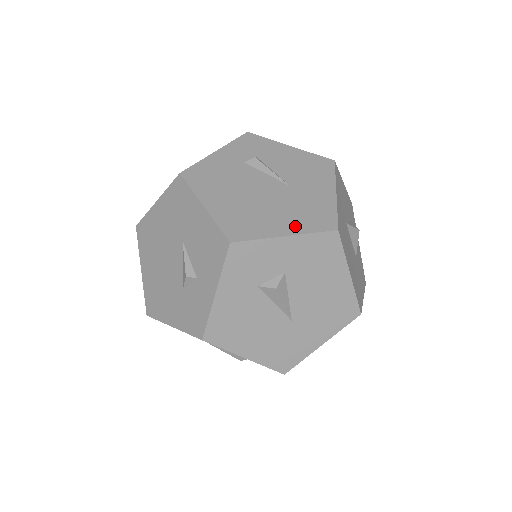
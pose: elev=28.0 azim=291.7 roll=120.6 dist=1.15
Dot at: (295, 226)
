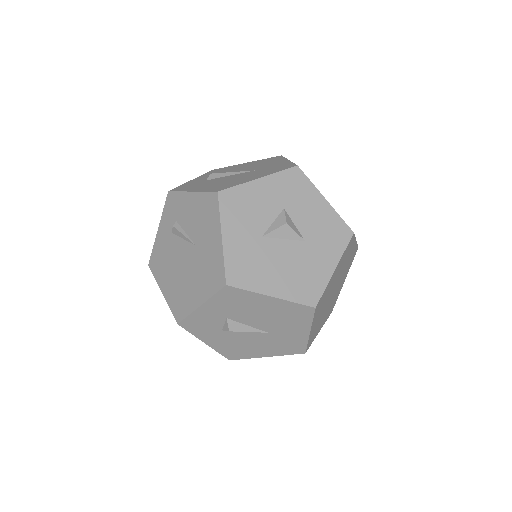
Dot at: (203, 293)
